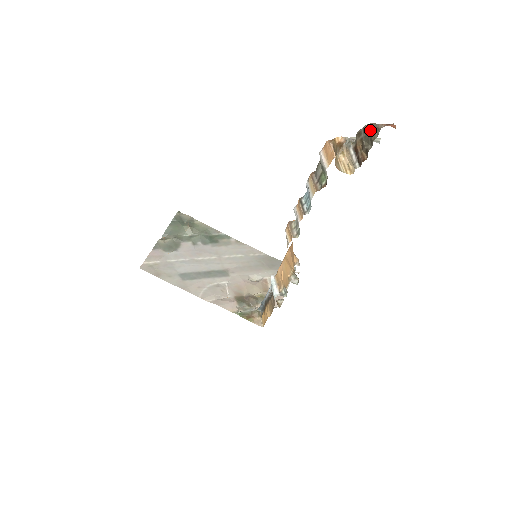
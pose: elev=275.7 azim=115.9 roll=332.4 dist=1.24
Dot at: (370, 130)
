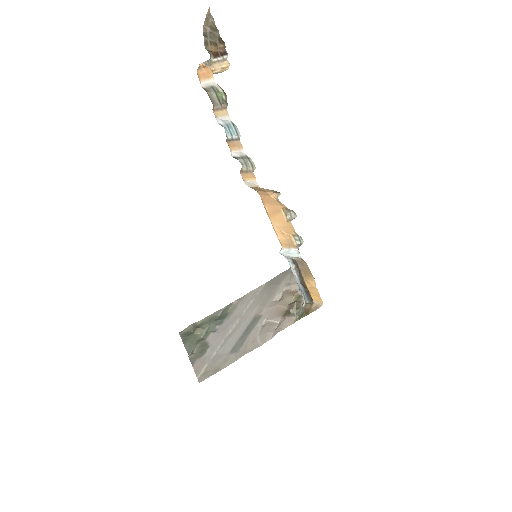
Dot at: (207, 27)
